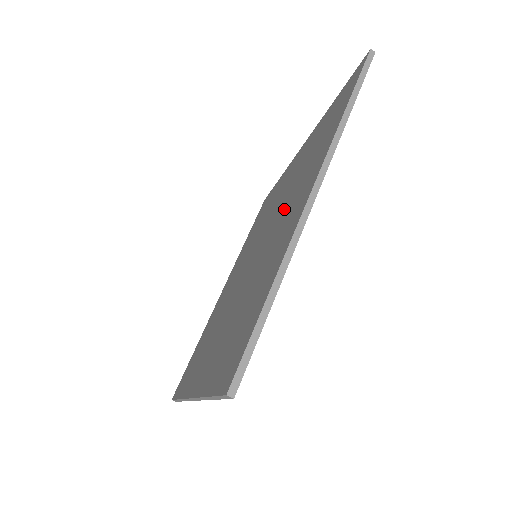
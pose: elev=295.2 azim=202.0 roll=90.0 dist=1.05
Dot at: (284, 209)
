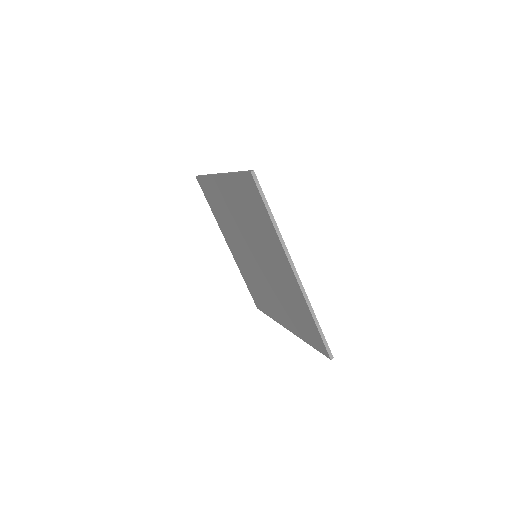
Dot at: (234, 220)
